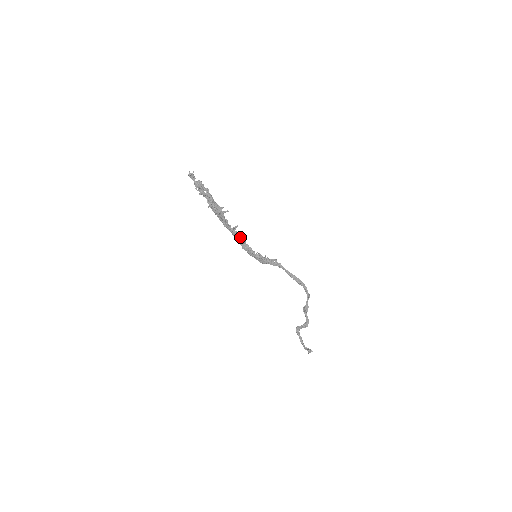
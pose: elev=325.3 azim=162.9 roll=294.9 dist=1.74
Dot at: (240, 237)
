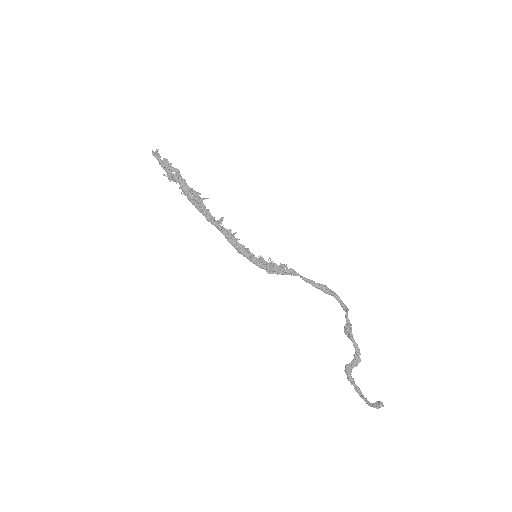
Dot at: (230, 232)
